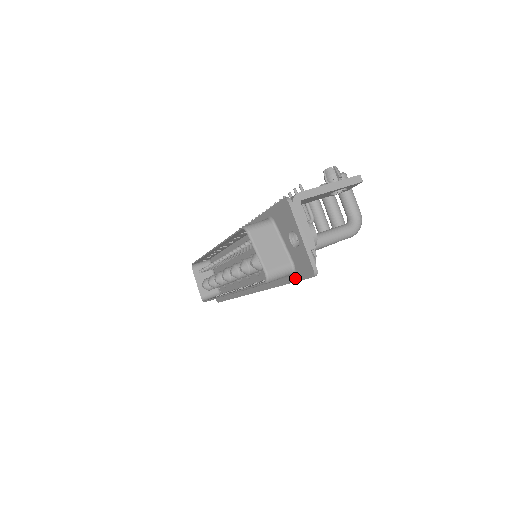
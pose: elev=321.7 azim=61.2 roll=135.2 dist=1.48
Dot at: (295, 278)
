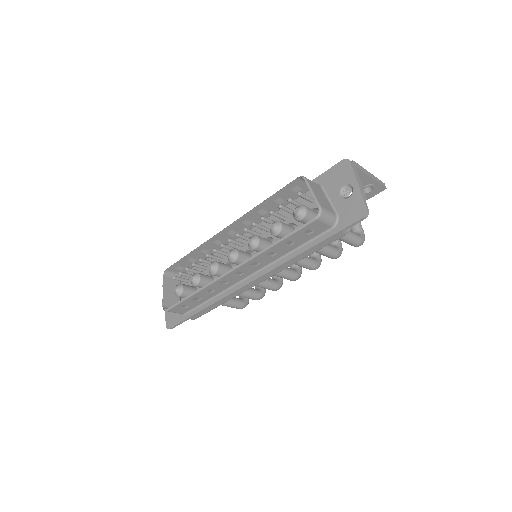
Dot at: (335, 230)
